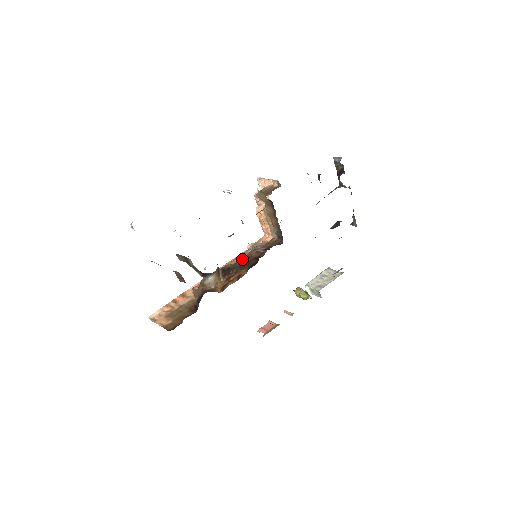
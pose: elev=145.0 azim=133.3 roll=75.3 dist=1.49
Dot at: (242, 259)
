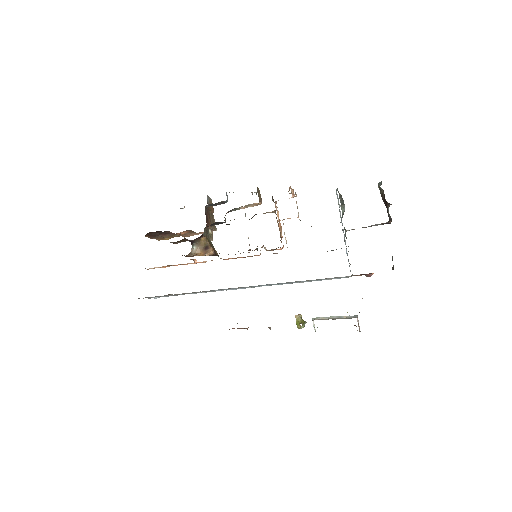
Dot at: occluded
